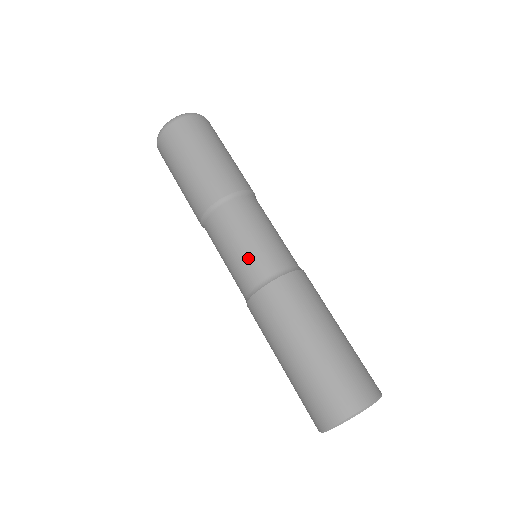
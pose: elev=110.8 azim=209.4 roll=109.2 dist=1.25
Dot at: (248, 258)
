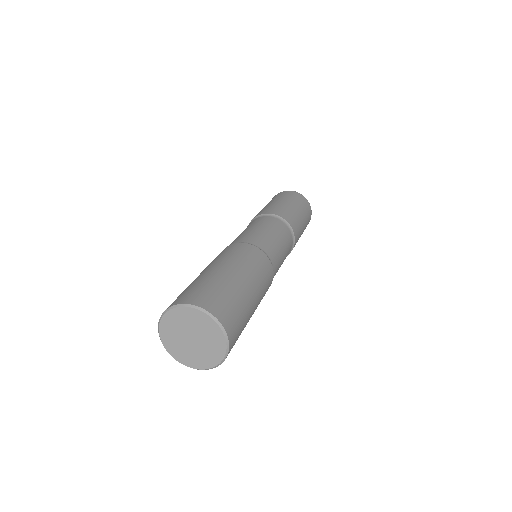
Dot at: (267, 238)
